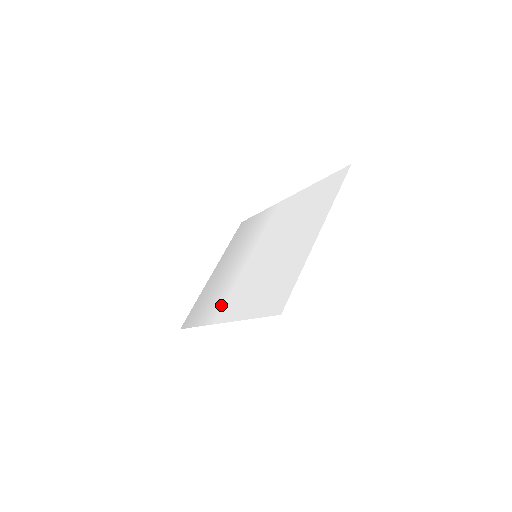
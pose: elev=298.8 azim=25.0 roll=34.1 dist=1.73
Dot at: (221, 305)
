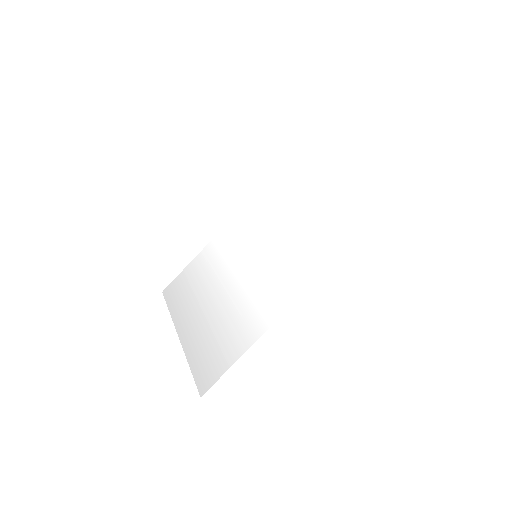
Dot at: (264, 306)
